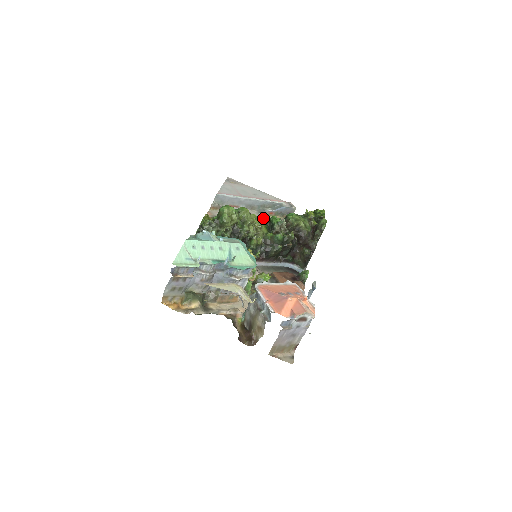
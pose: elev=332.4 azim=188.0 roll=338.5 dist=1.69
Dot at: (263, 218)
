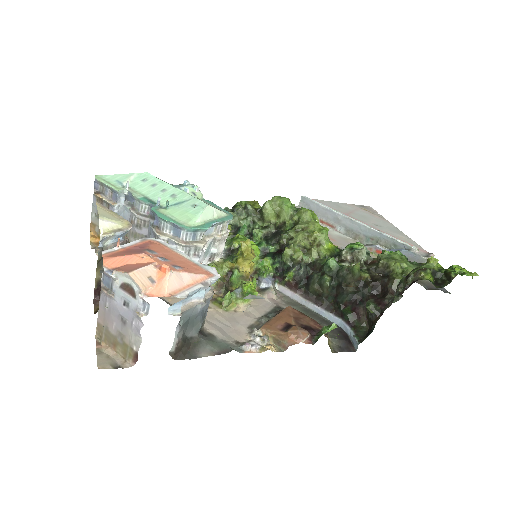
Dot at: occluded
